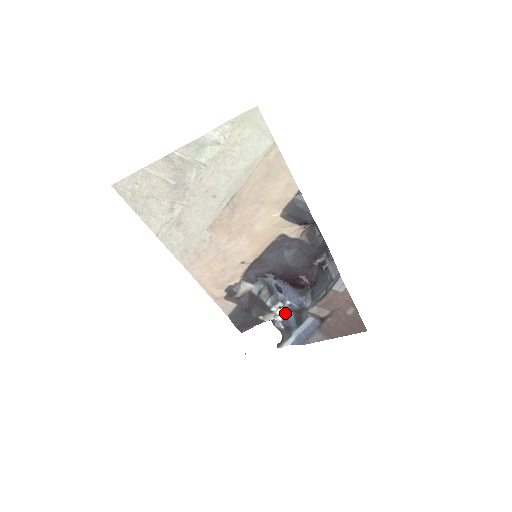
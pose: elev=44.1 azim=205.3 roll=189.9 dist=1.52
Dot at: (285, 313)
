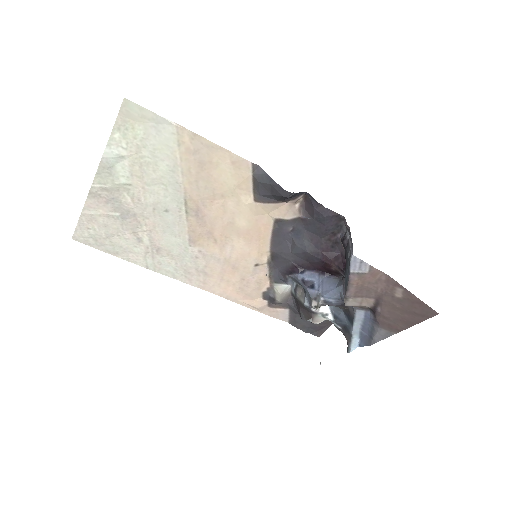
Dot at: (333, 310)
